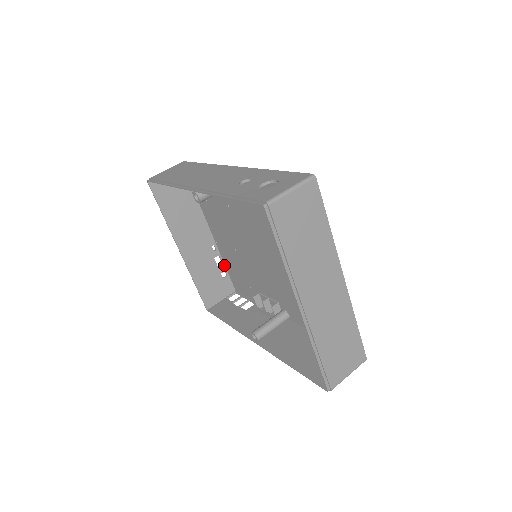
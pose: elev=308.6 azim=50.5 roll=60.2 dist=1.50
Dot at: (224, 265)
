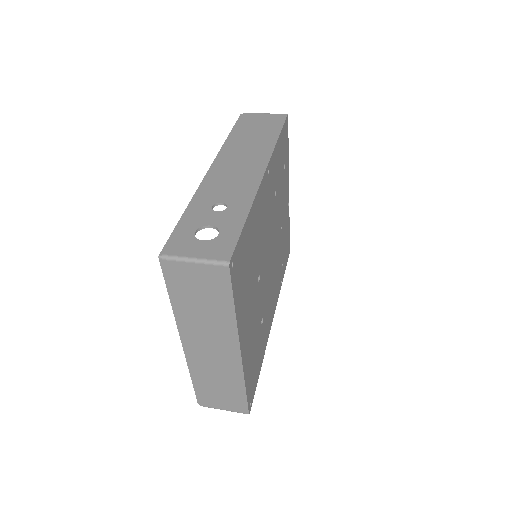
Dot at: occluded
